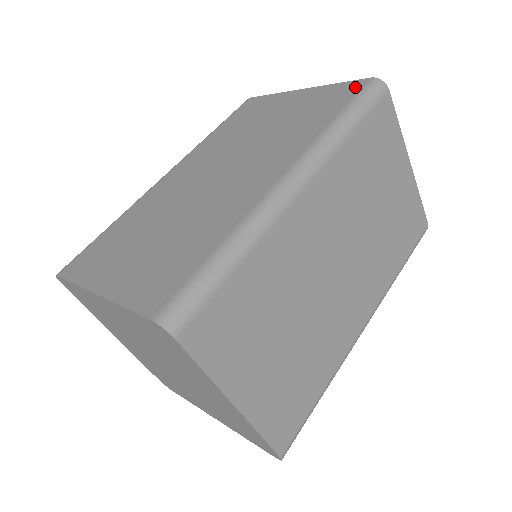
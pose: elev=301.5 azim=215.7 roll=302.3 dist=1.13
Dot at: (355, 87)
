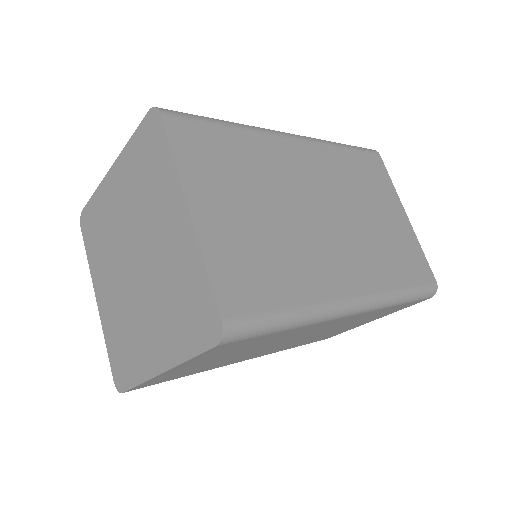
Dot at: occluded
